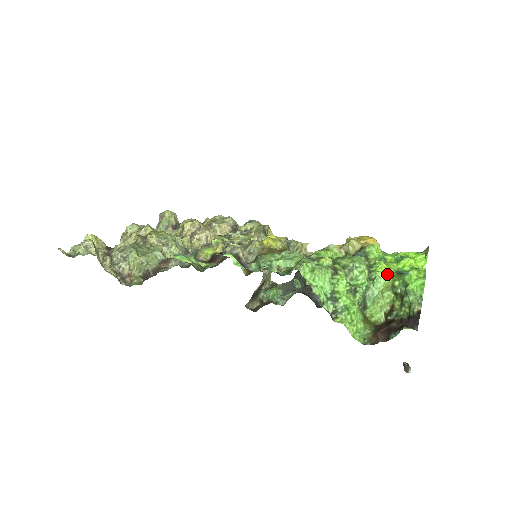
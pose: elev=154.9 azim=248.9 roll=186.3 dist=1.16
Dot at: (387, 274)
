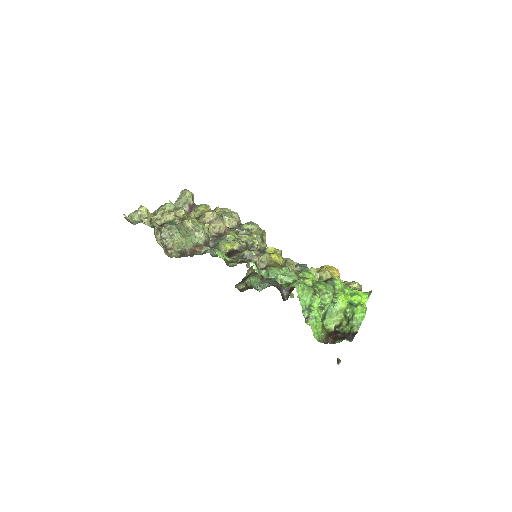
Dot at: (344, 302)
